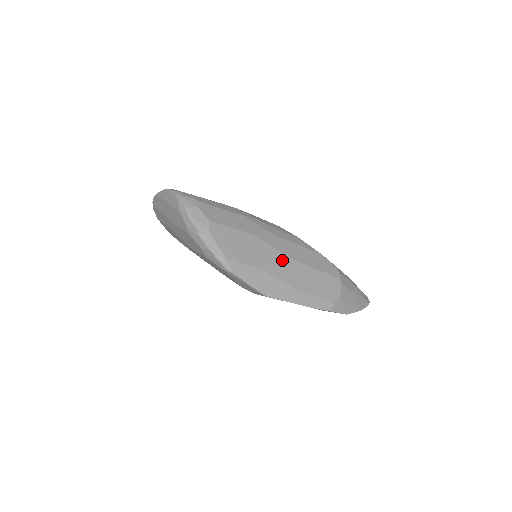
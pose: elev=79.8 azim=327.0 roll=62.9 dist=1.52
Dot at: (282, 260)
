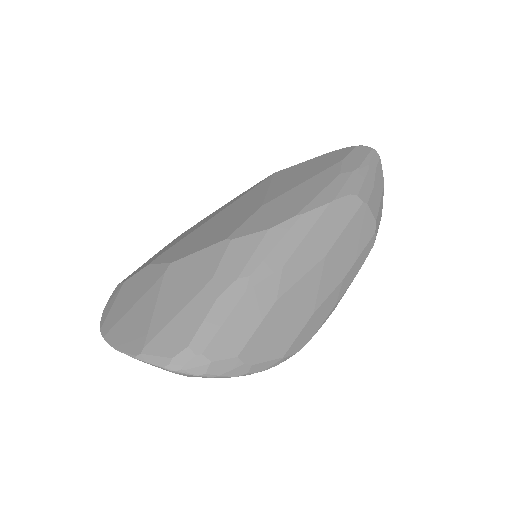
Dot at: (317, 276)
